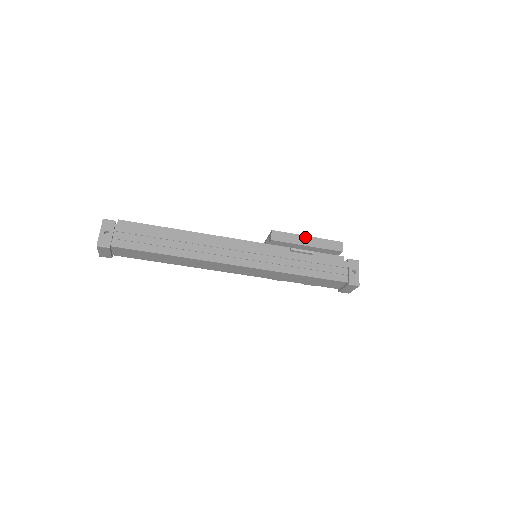
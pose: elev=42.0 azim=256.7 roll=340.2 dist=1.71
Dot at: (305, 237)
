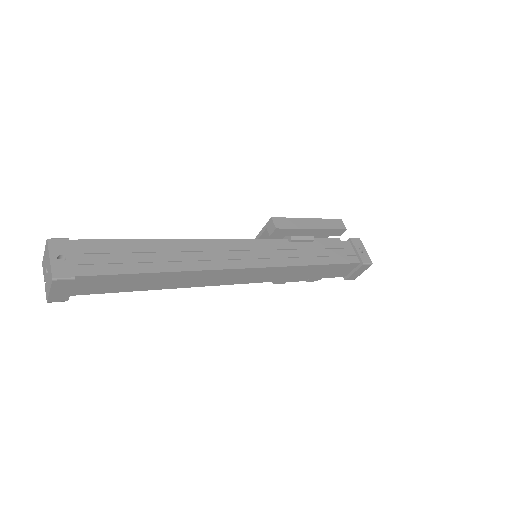
Dot at: (306, 220)
